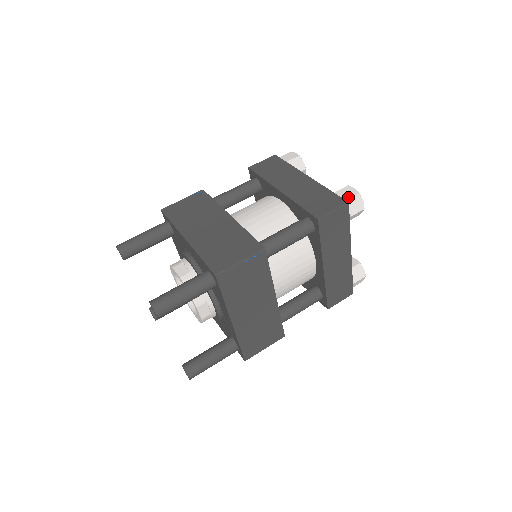
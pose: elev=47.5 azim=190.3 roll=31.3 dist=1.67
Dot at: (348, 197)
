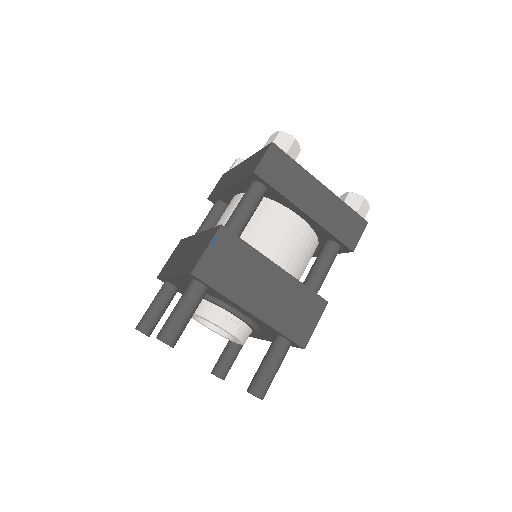
Dot at: (272, 141)
